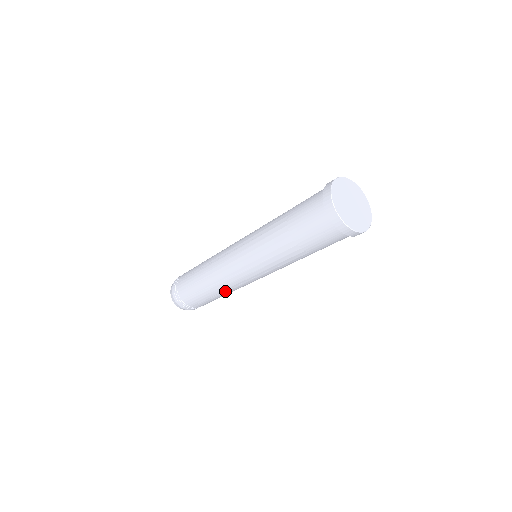
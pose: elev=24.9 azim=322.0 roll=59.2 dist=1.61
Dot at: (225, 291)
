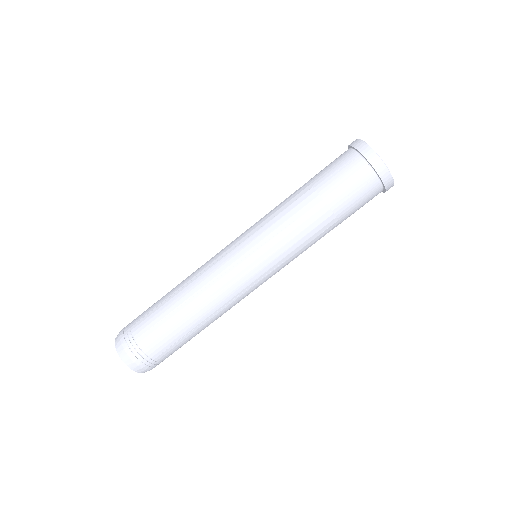
Dot at: (217, 312)
